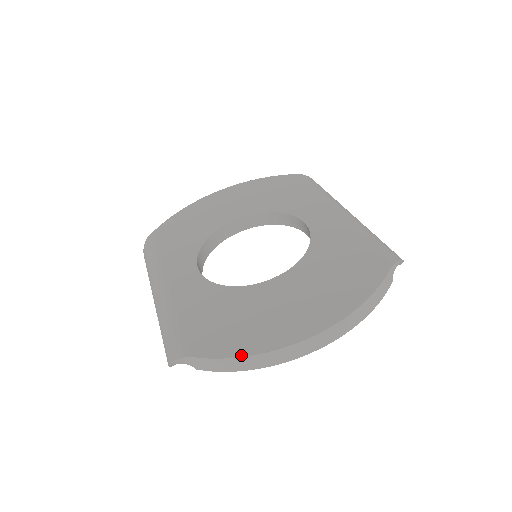
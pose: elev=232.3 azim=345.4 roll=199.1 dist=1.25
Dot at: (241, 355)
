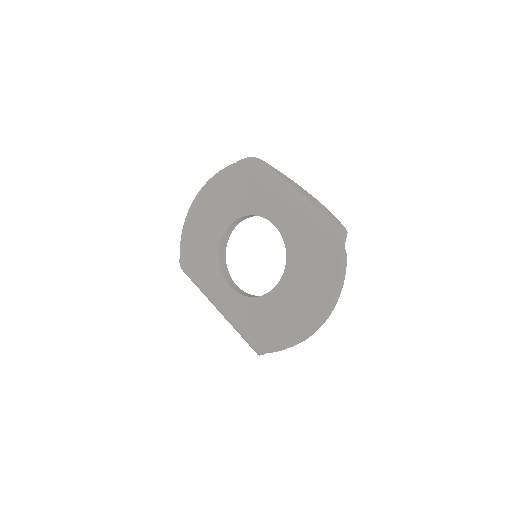
Dot at: (291, 346)
